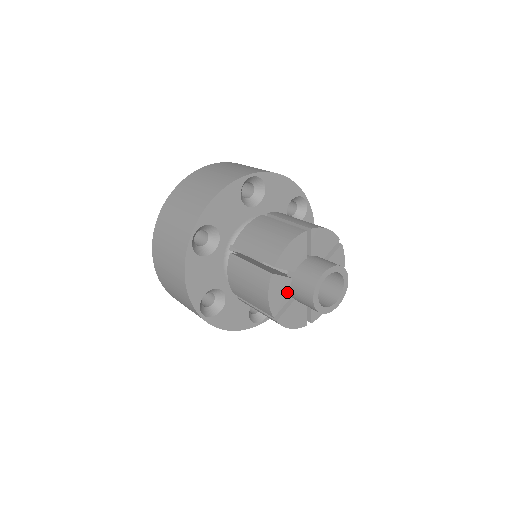
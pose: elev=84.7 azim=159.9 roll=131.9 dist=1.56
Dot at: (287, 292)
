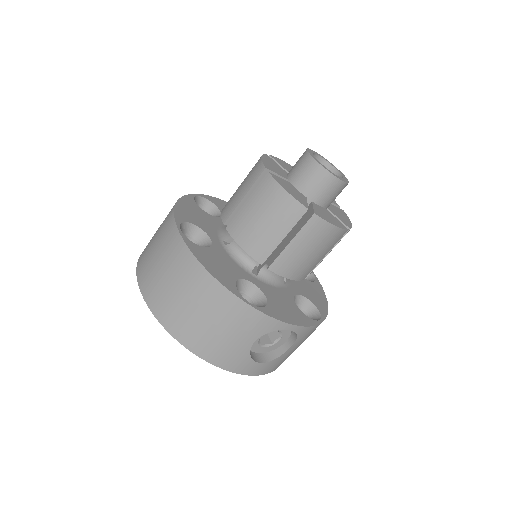
Dot at: (298, 193)
